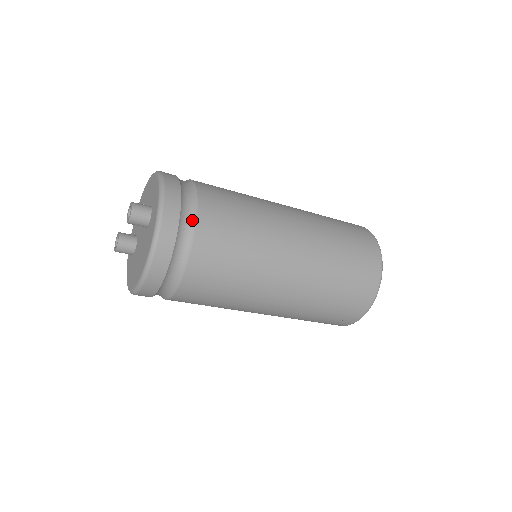
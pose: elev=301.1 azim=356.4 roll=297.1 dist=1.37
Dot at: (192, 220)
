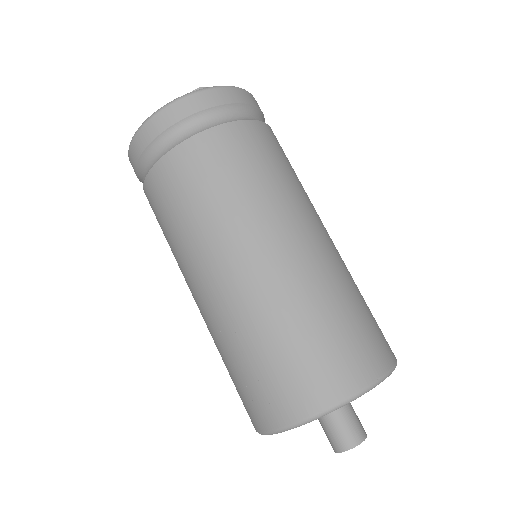
Dot at: (229, 119)
